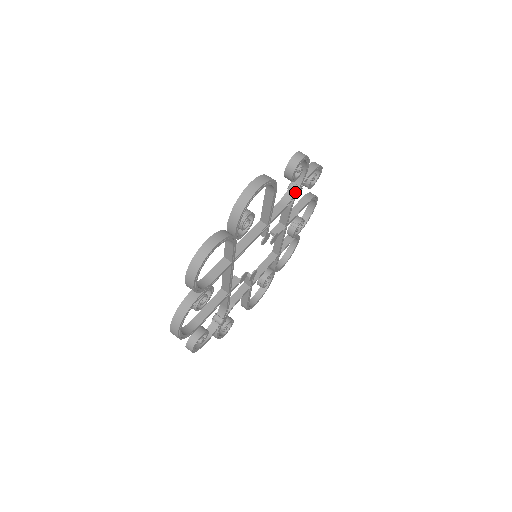
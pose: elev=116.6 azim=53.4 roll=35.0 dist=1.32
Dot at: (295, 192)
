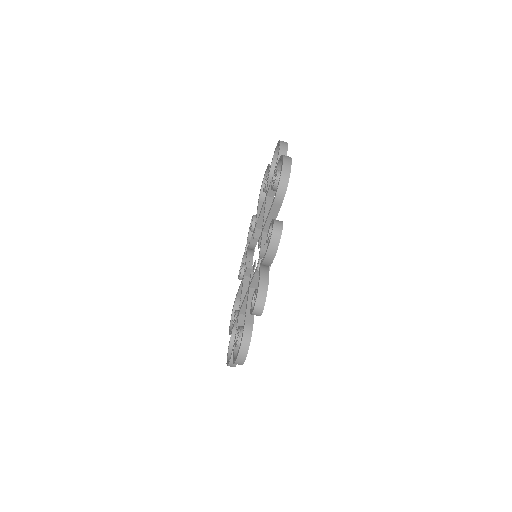
Dot at: occluded
